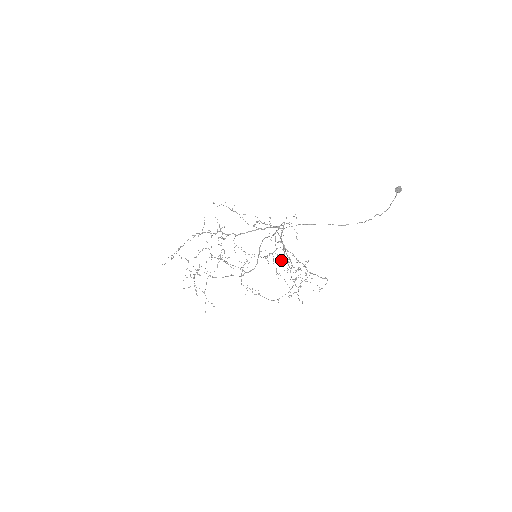
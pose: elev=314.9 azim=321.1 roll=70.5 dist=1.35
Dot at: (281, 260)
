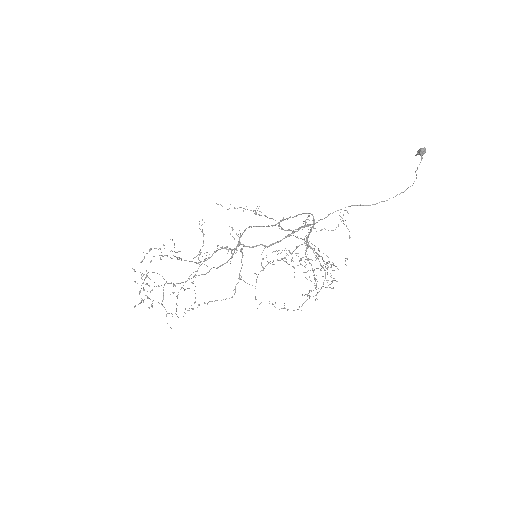
Dot at: (300, 259)
